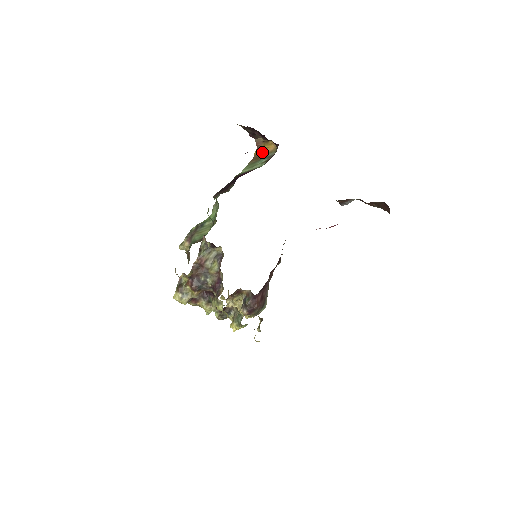
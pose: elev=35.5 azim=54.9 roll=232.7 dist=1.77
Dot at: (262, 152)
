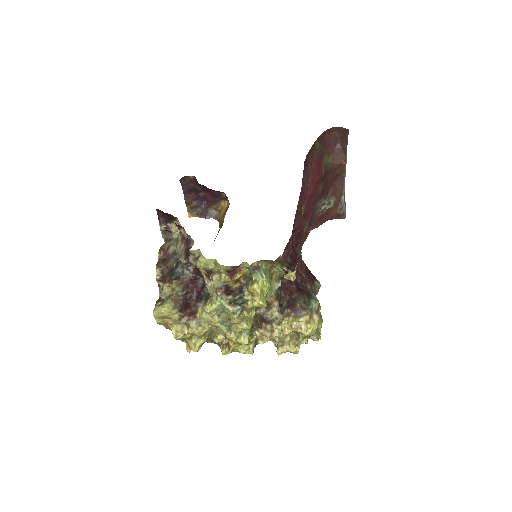
Dot at: (222, 217)
